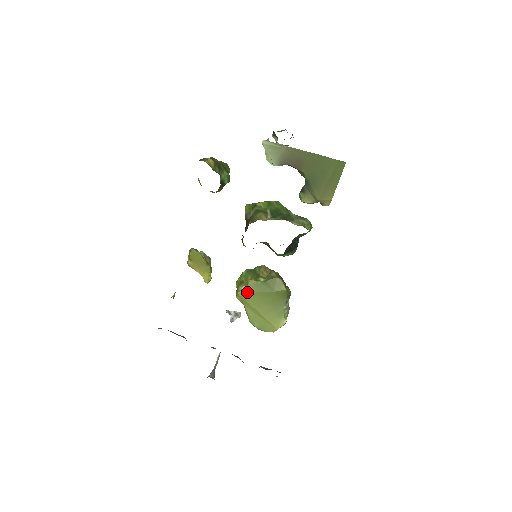
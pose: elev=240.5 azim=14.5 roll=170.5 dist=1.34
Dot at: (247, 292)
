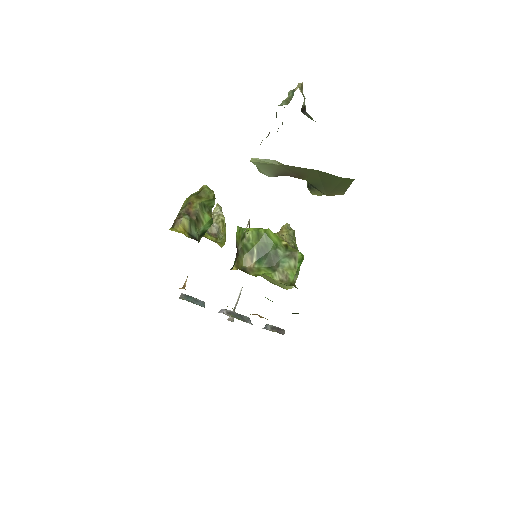
Dot at: occluded
